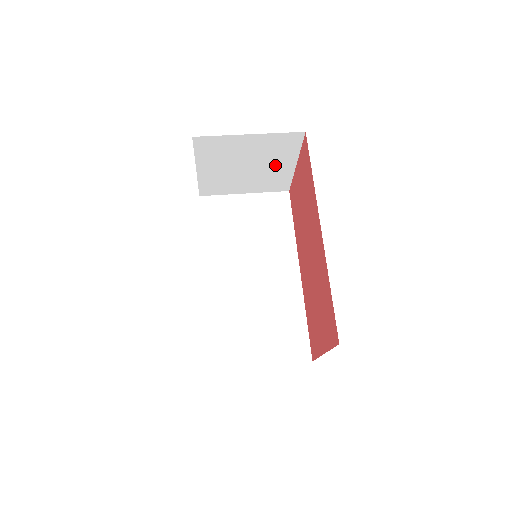
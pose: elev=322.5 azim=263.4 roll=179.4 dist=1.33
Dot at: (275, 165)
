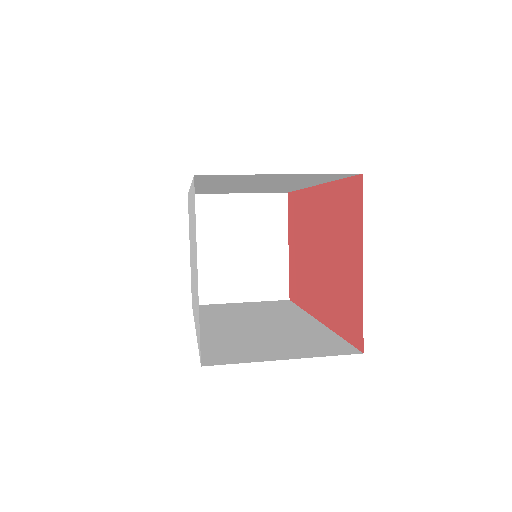
Dot at: (268, 247)
